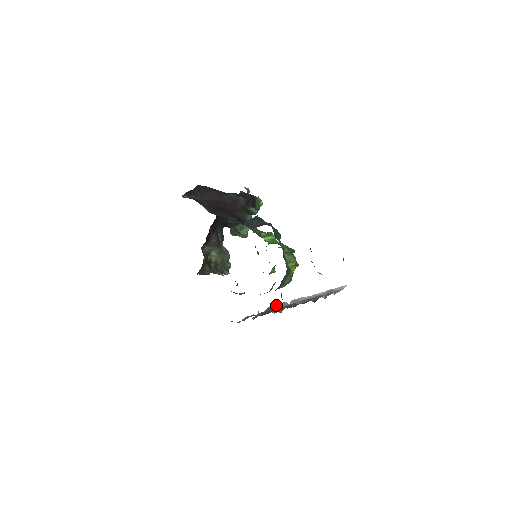
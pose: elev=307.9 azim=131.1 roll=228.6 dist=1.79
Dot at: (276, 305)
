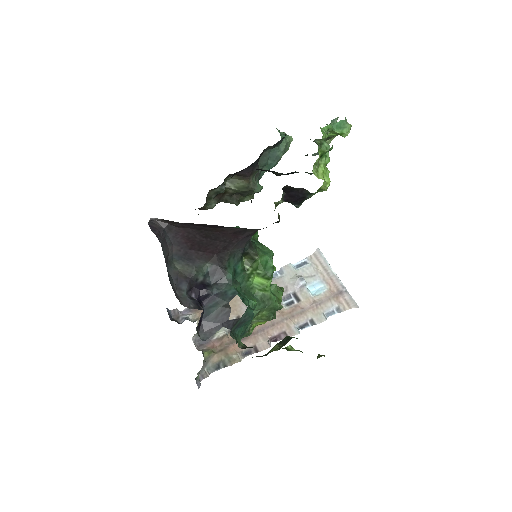
Dot at: (224, 331)
